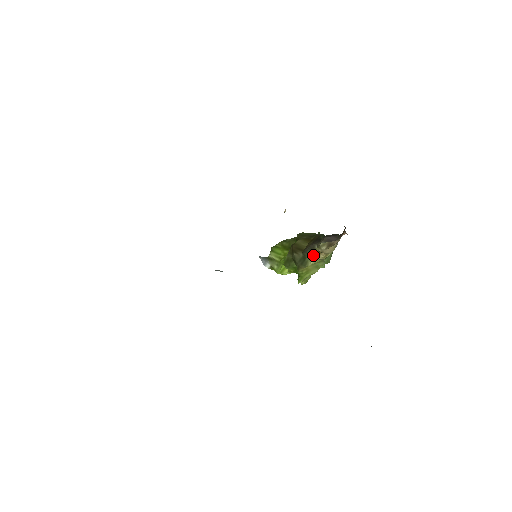
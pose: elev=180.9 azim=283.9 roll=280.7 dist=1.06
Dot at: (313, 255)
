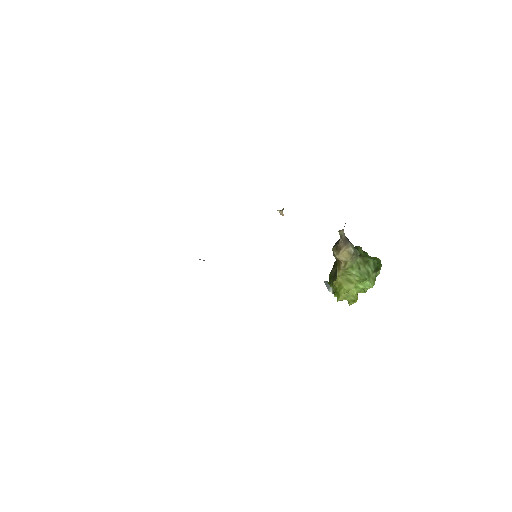
Dot at: (337, 265)
